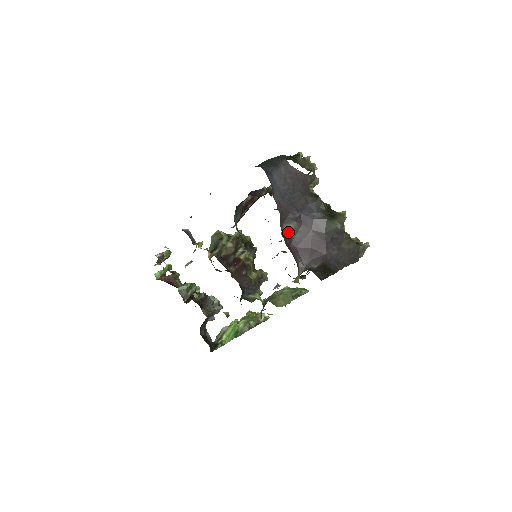
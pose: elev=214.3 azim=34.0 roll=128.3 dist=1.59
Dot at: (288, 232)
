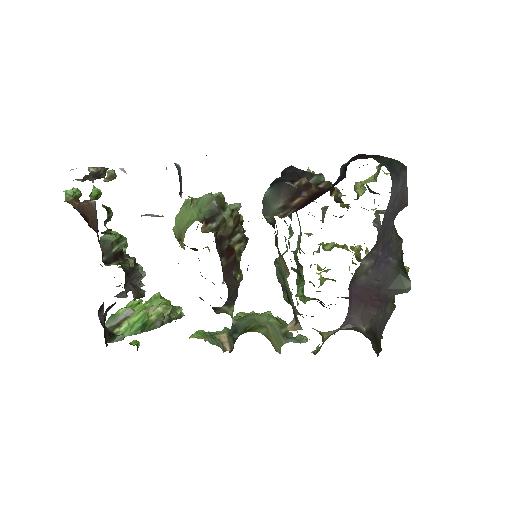
Dot at: (359, 269)
